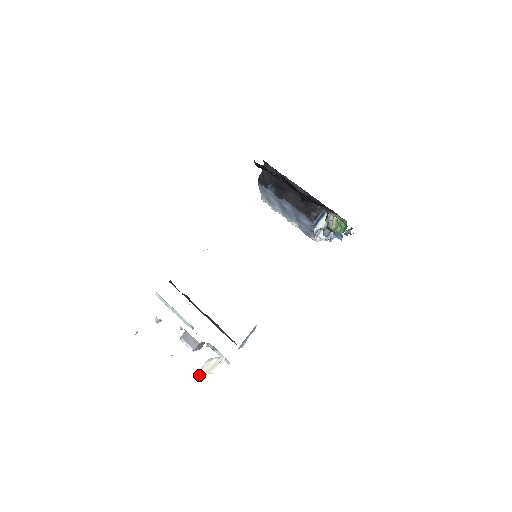
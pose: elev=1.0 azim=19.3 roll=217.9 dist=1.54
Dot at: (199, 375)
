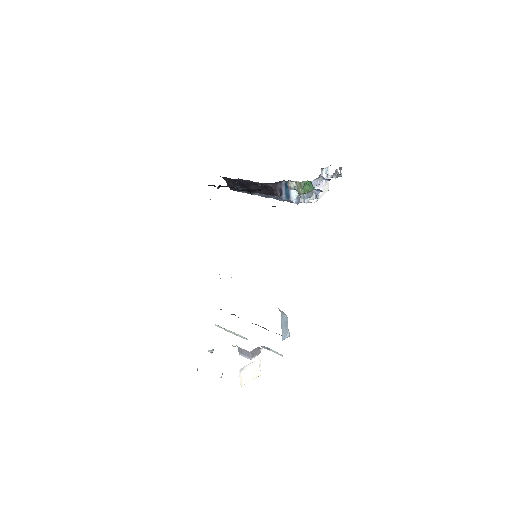
Dot at: occluded
